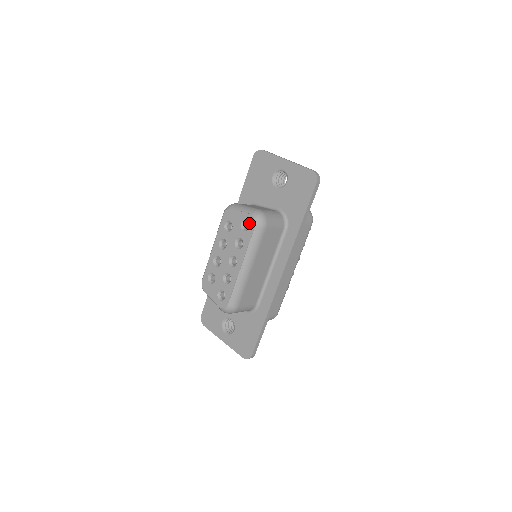
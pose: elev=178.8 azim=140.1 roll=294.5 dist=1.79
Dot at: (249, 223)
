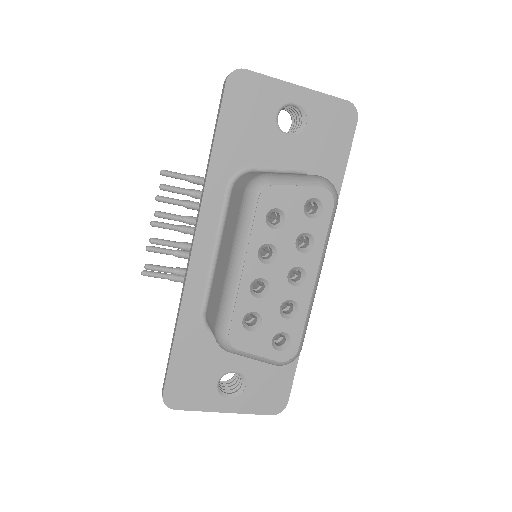
Dot at: (322, 203)
